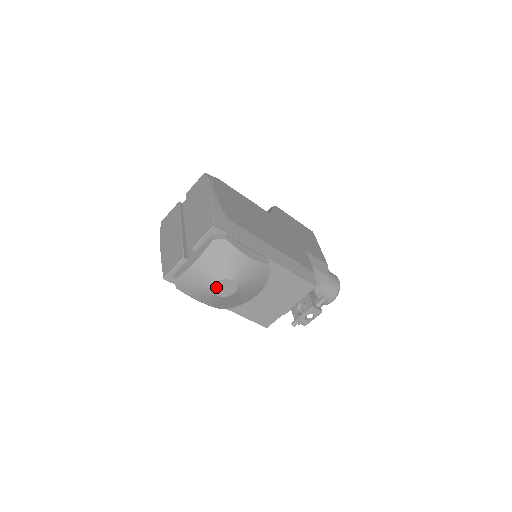
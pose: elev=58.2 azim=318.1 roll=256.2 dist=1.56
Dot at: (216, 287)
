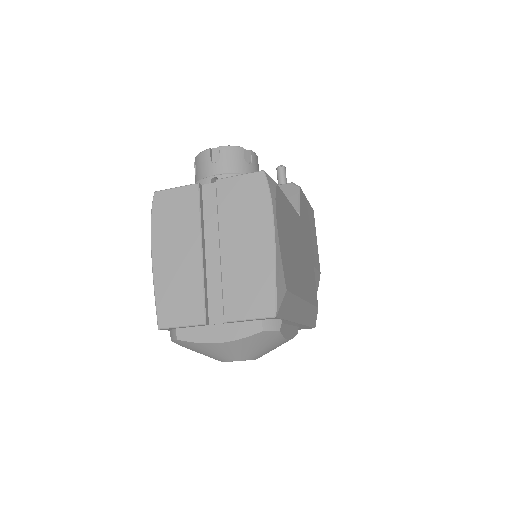
Dot at: (230, 361)
